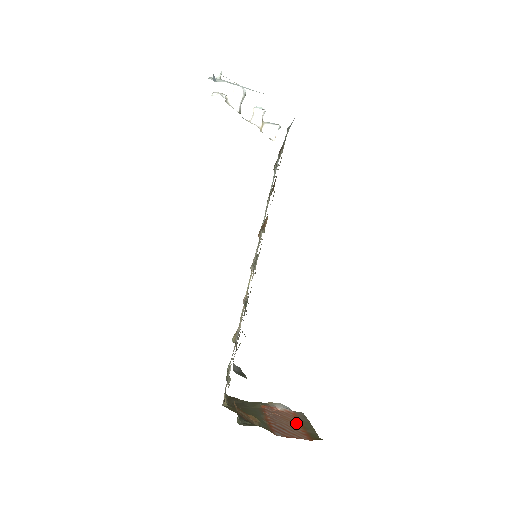
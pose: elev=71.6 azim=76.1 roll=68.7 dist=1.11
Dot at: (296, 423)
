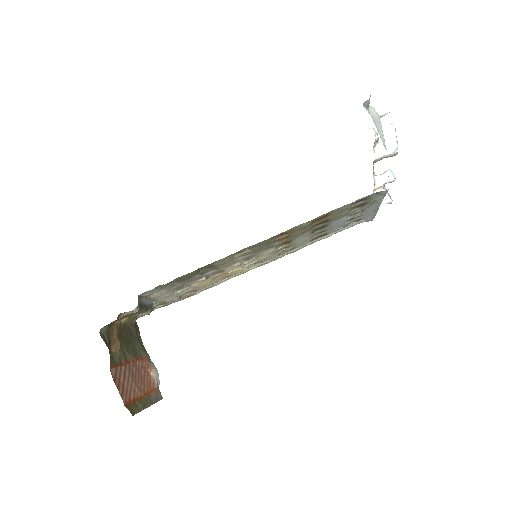
Dot at: (142, 390)
